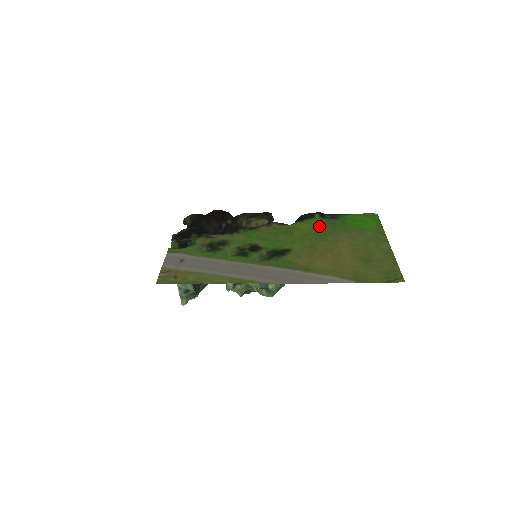
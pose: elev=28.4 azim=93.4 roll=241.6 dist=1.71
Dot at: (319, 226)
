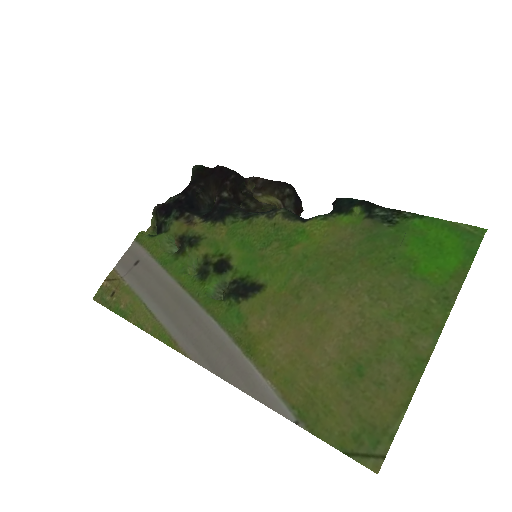
Dot at: (345, 238)
